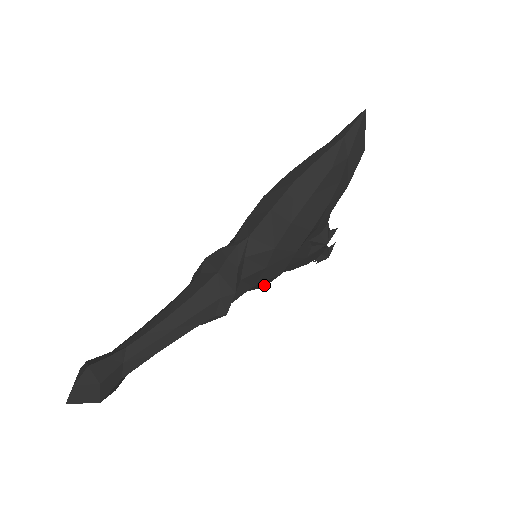
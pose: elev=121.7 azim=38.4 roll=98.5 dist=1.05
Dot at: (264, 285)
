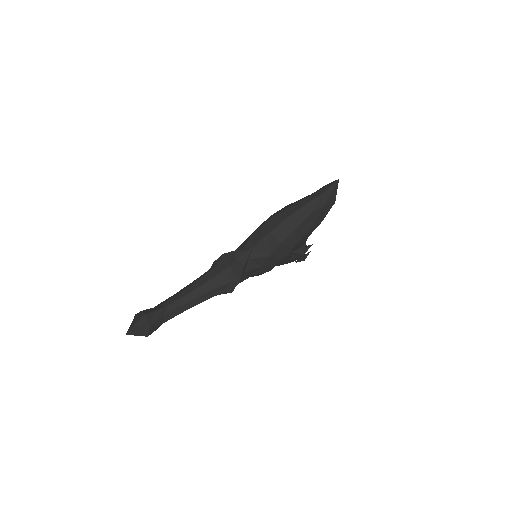
Dot at: occluded
